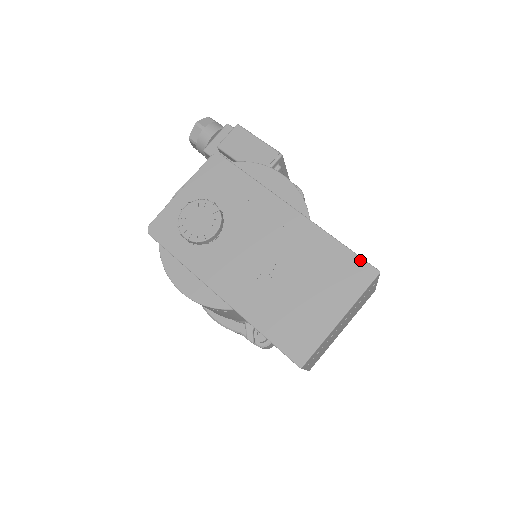
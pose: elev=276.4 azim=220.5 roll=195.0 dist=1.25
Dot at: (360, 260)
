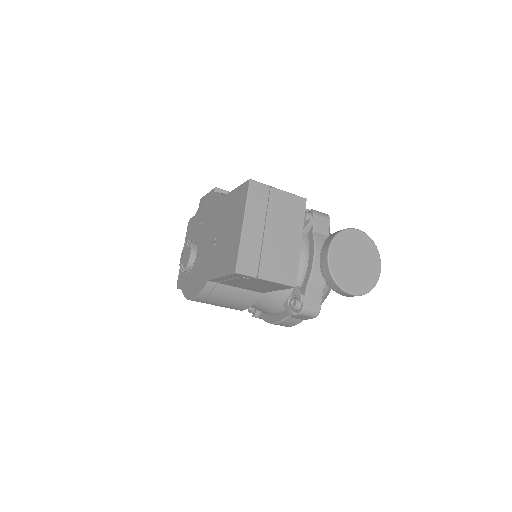
Dot at: (241, 186)
